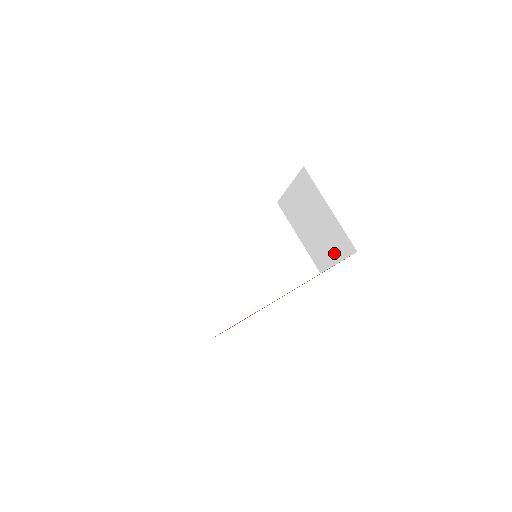
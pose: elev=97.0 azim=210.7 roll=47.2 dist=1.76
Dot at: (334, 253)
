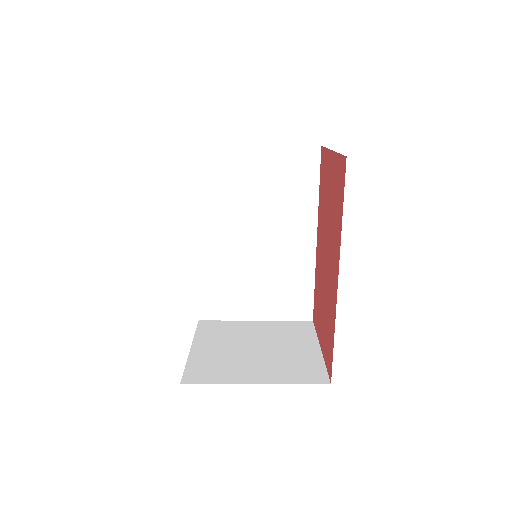
Dot at: occluded
